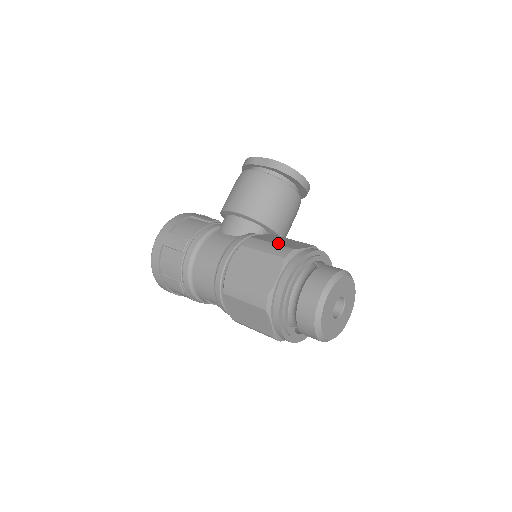
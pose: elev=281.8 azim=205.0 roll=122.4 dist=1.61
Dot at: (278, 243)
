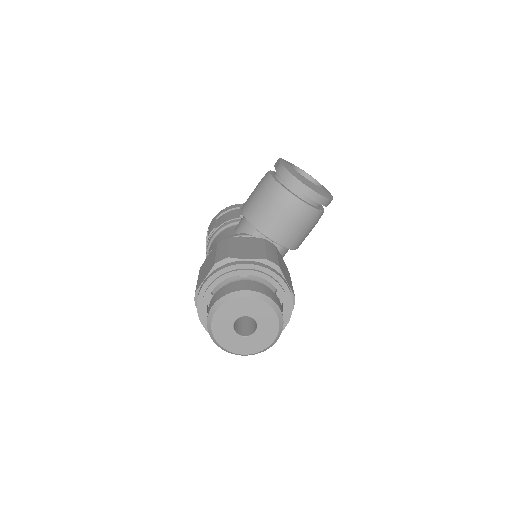
Dot at: (233, 248)
